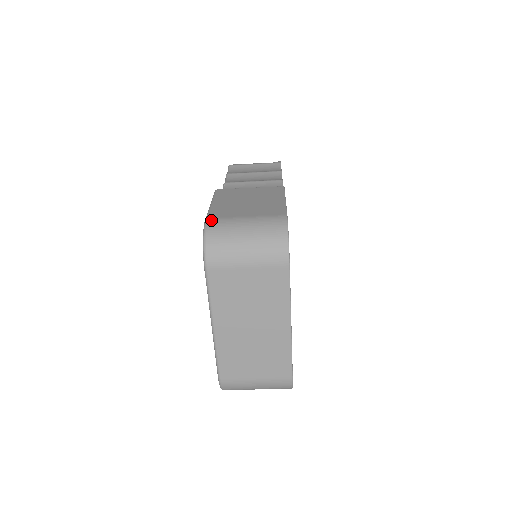
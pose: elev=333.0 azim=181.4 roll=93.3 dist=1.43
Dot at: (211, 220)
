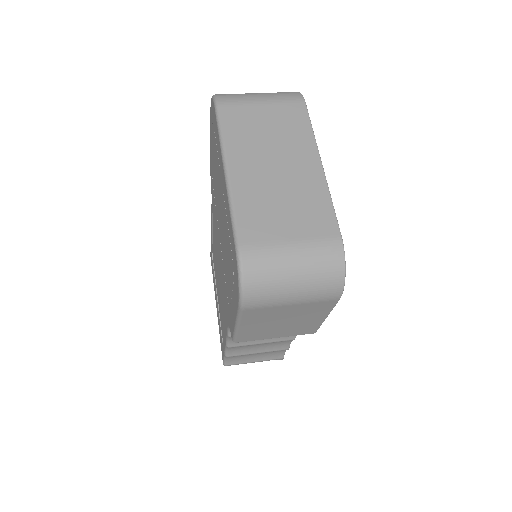
Dot at: occluded
